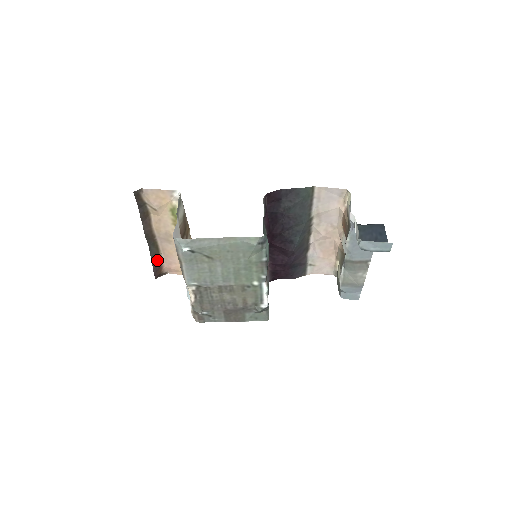
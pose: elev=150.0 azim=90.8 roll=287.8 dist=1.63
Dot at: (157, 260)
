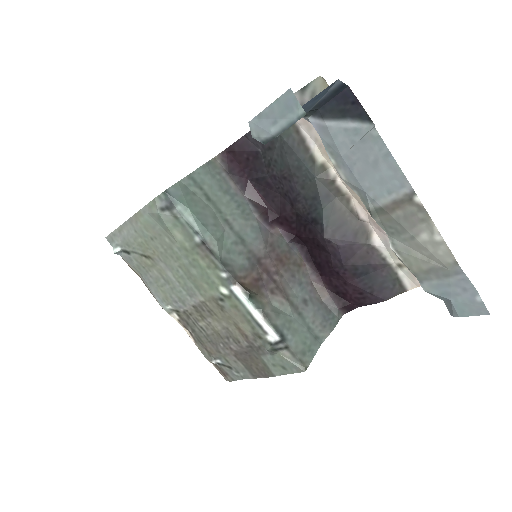
Dot at: occluded
